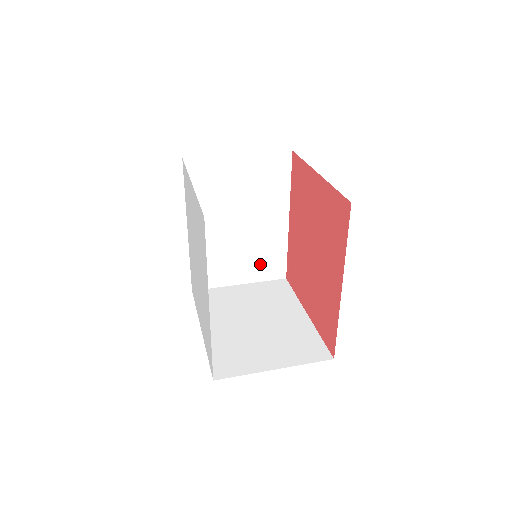
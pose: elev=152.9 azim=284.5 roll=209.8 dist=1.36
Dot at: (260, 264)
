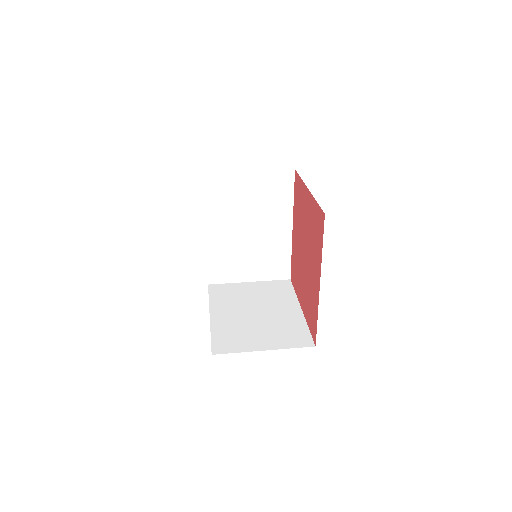
Dot at: (267, 265)
